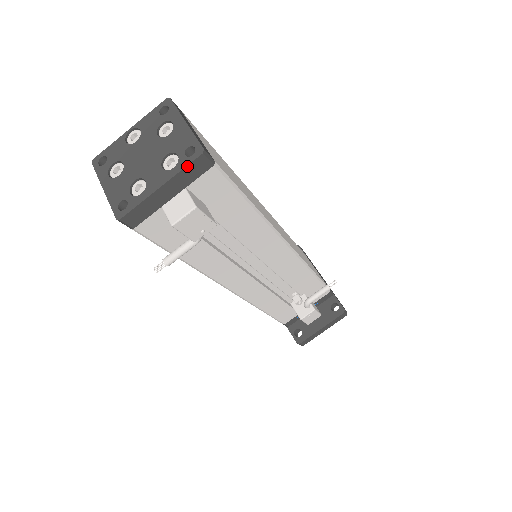
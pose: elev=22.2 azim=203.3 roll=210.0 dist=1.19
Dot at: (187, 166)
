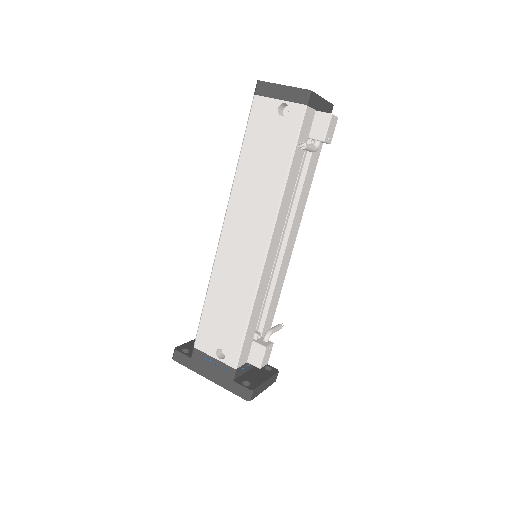
Dot at: (330, 103)
